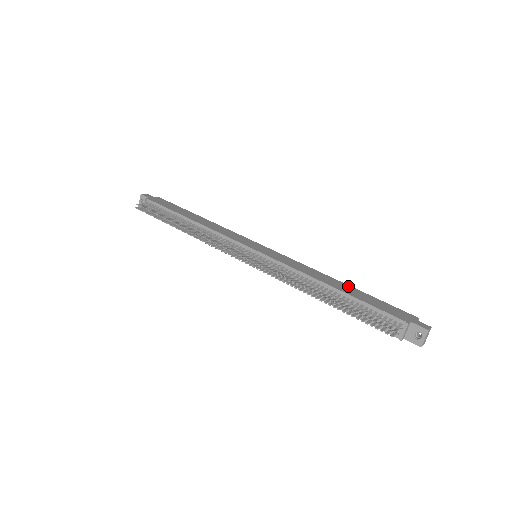
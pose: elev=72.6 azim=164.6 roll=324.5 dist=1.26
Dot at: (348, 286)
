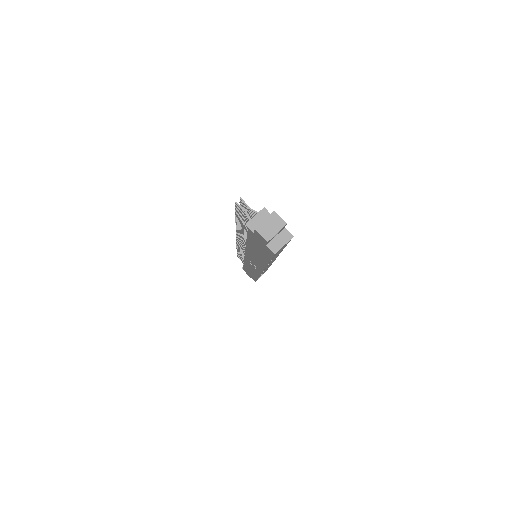
Dot at: occluded
